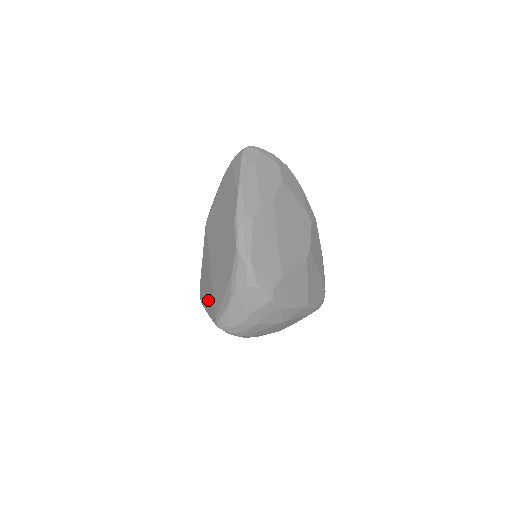
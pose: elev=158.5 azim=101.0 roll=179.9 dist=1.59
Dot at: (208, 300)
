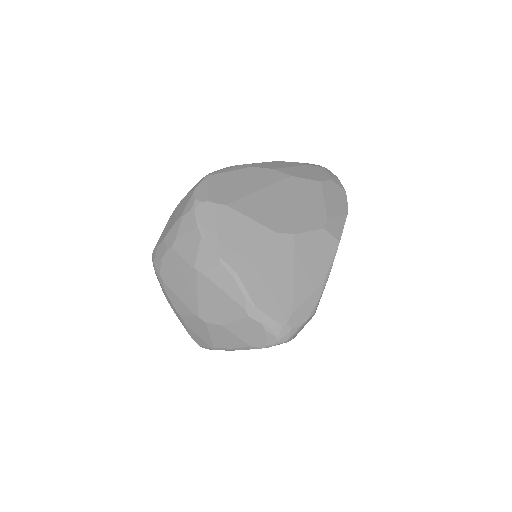
Dot at: occluded
